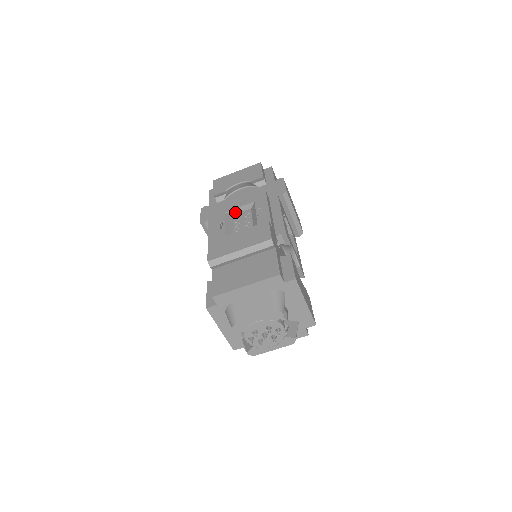
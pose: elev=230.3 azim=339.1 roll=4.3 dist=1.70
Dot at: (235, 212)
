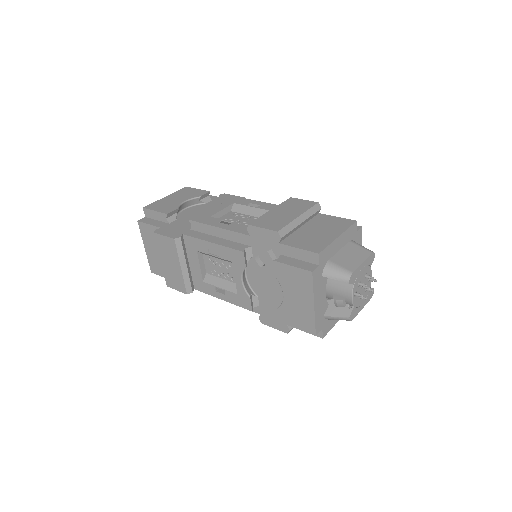
Dot at: (218, 216)
